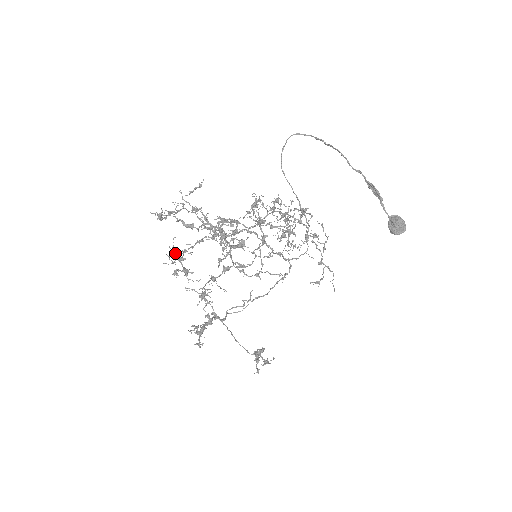
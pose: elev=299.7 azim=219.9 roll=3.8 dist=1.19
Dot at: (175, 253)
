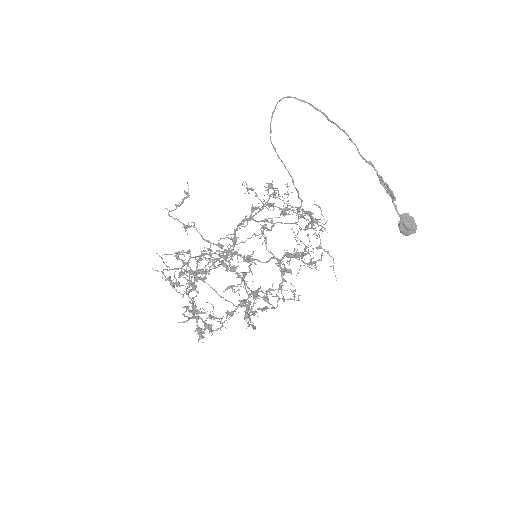
Dot at: (183, 295)
